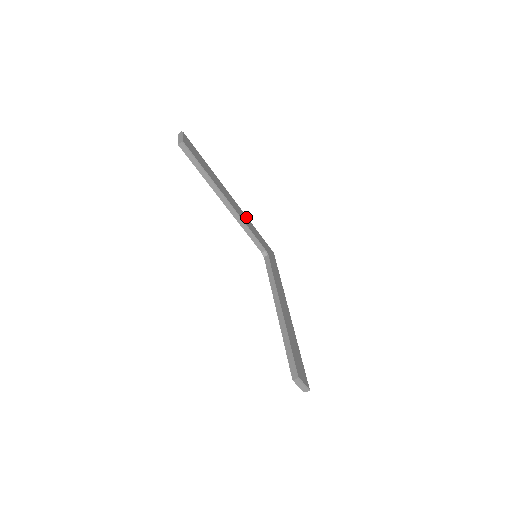
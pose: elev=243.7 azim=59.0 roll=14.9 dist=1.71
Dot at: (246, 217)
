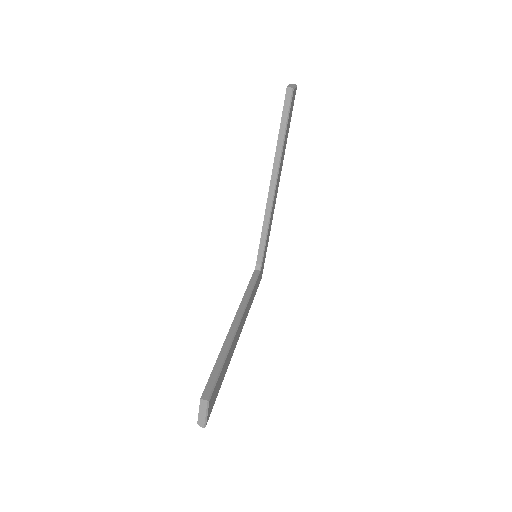
Dot at: (272, 219)
